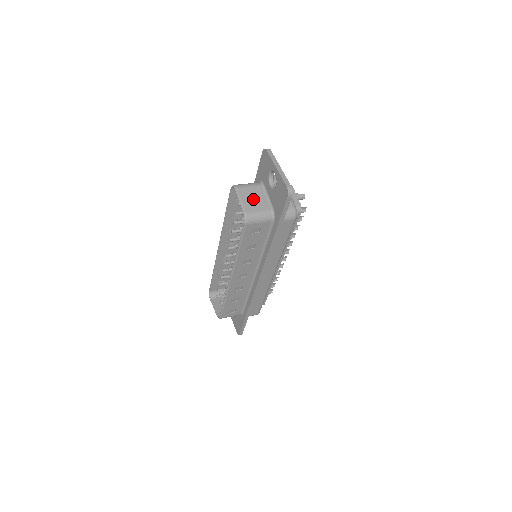
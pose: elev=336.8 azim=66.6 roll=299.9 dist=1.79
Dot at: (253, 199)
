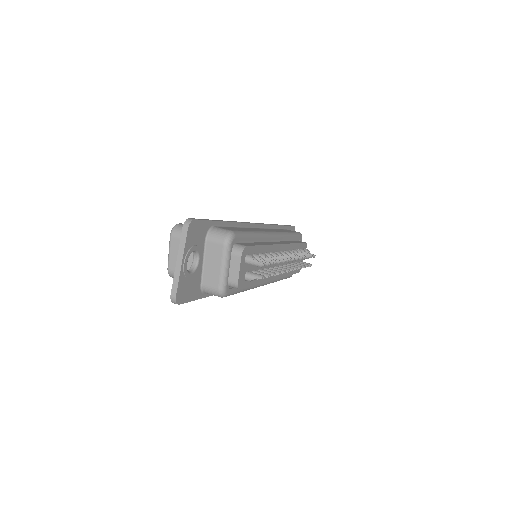
Dot at: occluded
